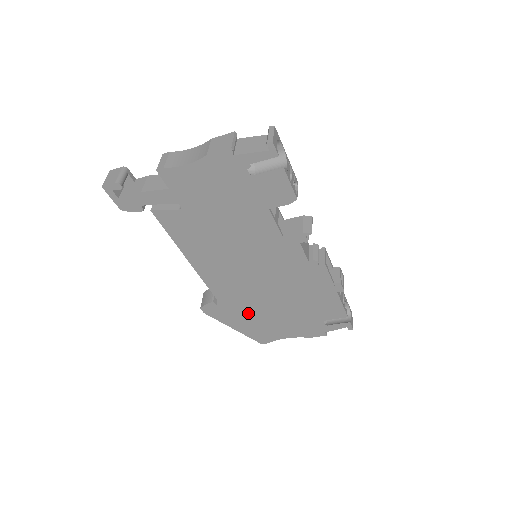
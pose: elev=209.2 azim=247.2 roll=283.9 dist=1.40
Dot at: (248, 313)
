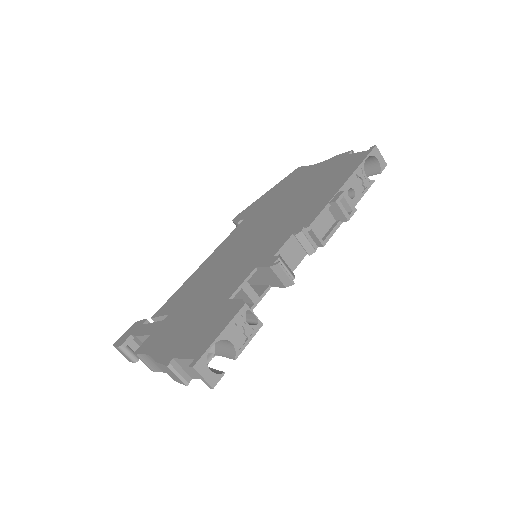
Dot at: occluded
